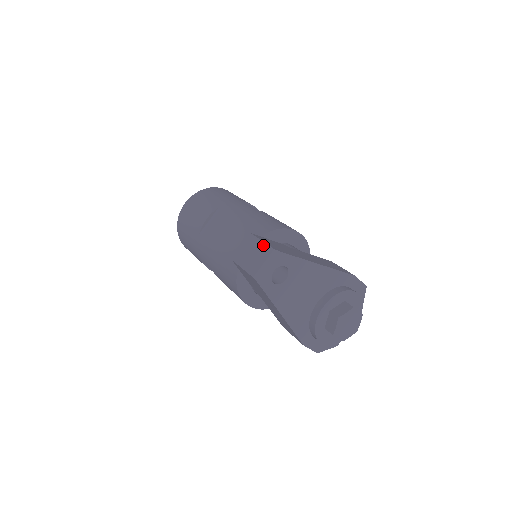
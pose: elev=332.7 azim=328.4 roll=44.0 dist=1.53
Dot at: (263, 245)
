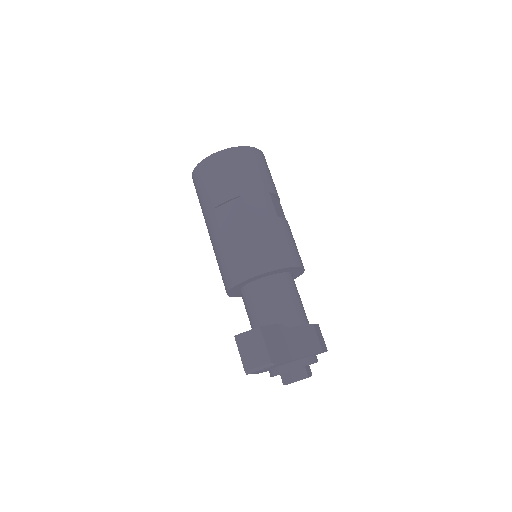
Dot at: (264, 350)
